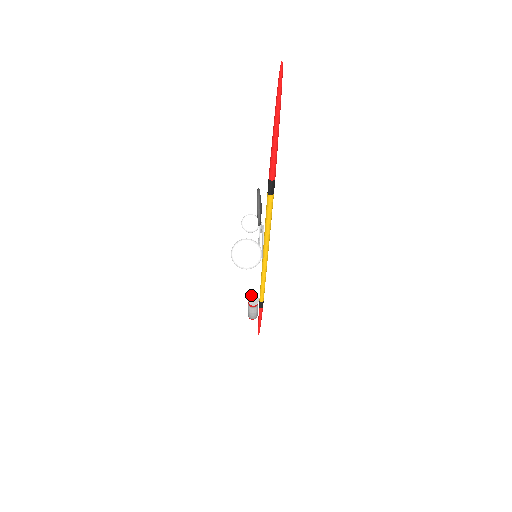
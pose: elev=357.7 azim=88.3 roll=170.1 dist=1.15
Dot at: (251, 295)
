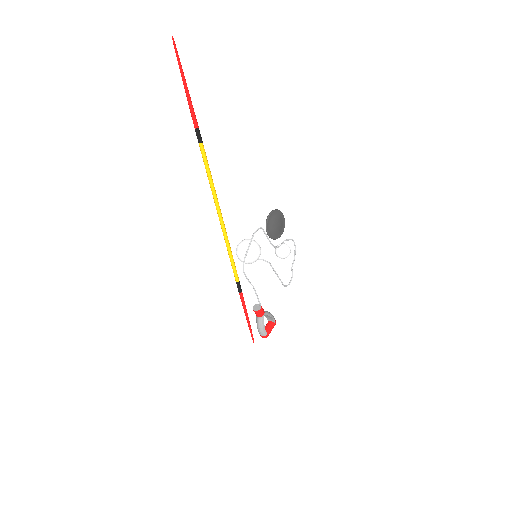
Dot at: occluded
